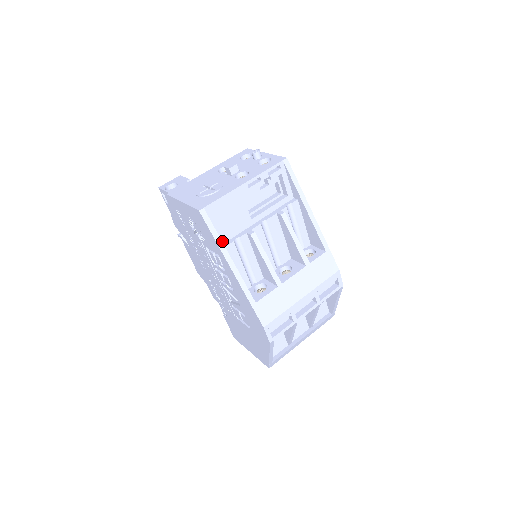
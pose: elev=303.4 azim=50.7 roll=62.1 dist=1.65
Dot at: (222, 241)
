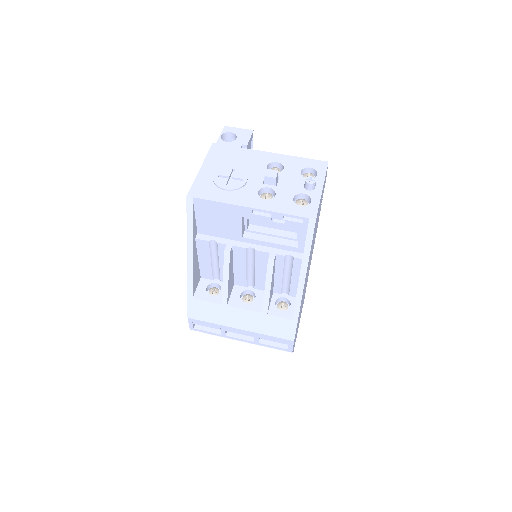
Dot at: (202, 231)
